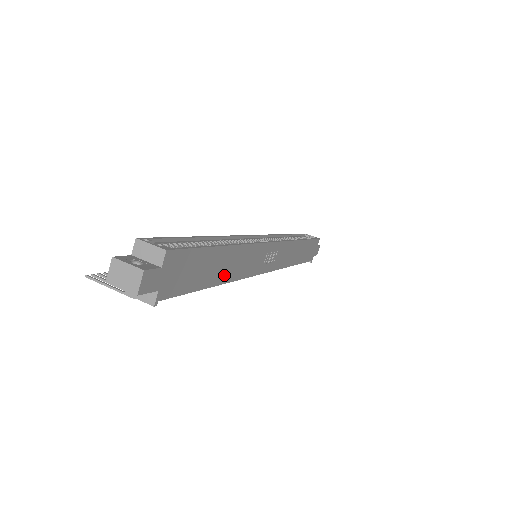
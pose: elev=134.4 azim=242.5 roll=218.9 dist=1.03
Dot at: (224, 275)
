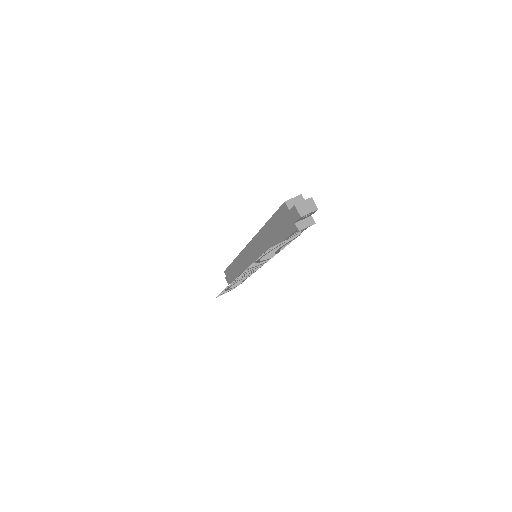
Dot at: occluded
